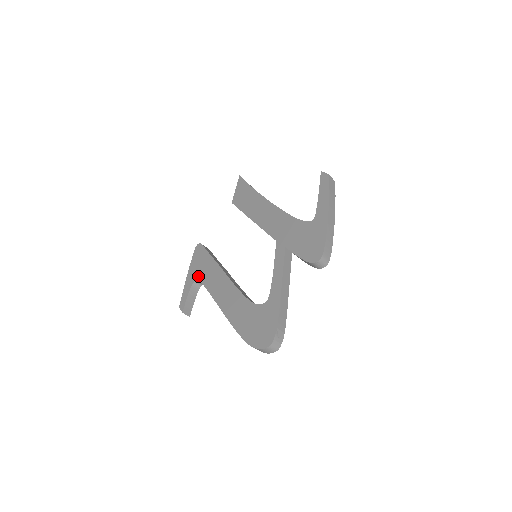
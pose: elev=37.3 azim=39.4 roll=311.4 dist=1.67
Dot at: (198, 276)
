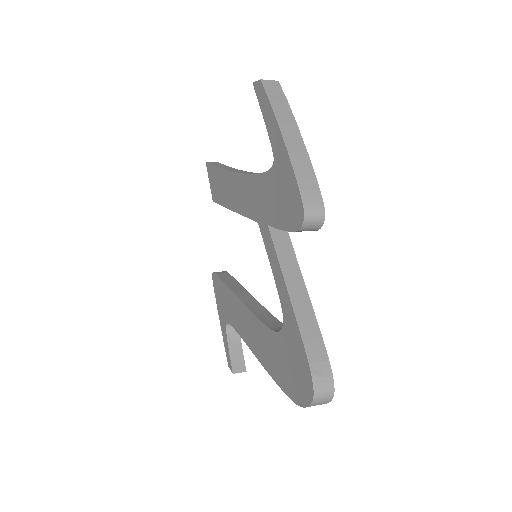
Dot at: (225, 317)
